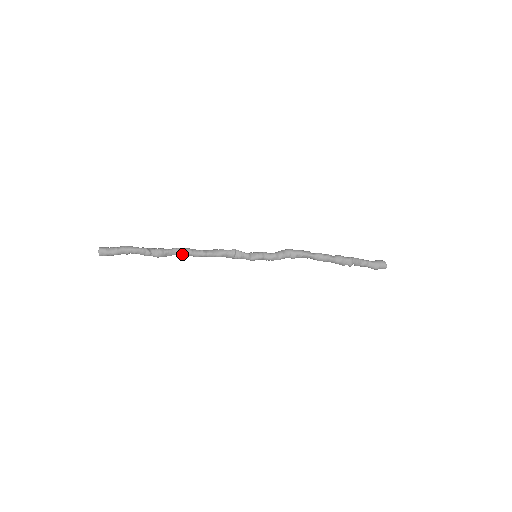
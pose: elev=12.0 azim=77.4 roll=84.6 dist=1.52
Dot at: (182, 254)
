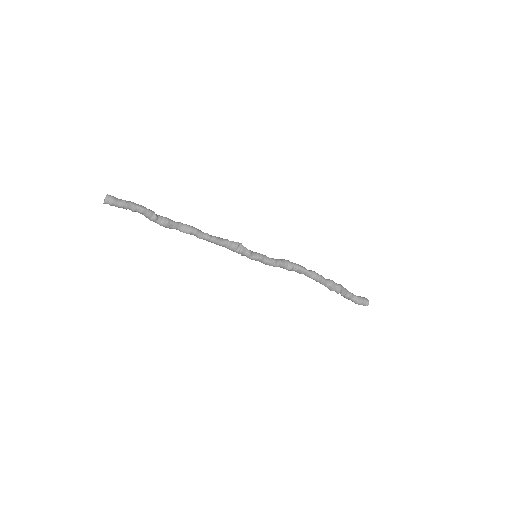
Dot at: (187, 230)
